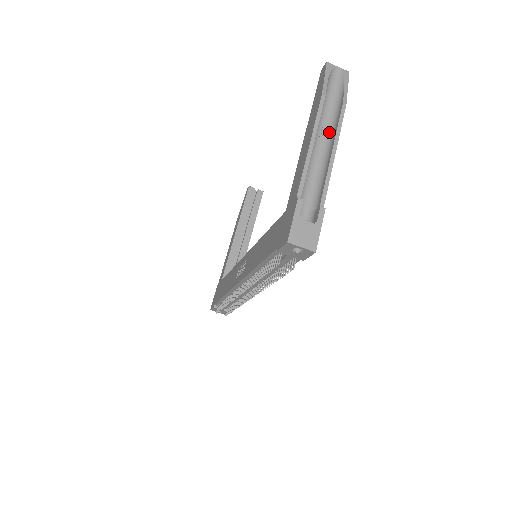
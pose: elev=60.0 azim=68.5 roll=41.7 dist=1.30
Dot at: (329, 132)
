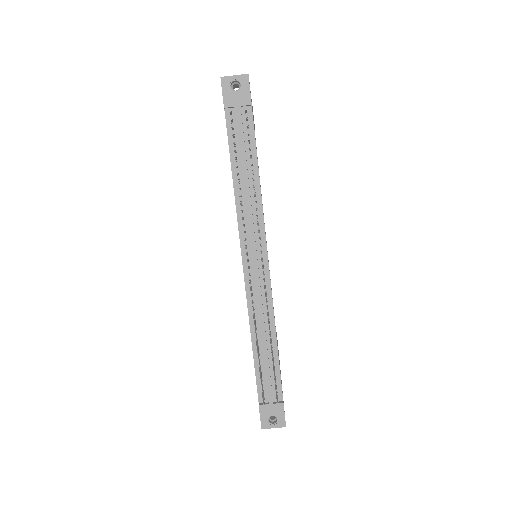
Dot at: occluded
